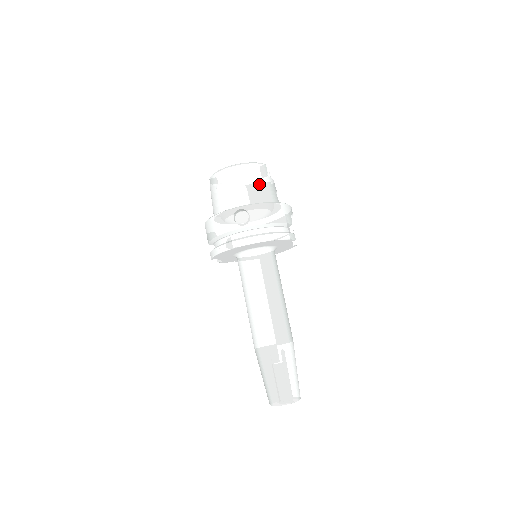
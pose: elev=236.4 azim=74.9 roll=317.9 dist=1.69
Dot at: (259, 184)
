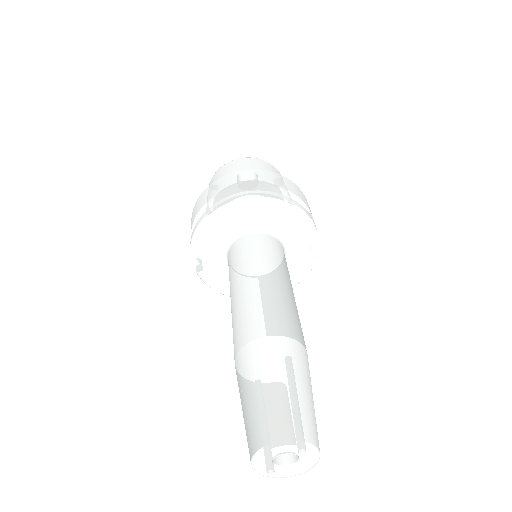
Dot at: occluded
